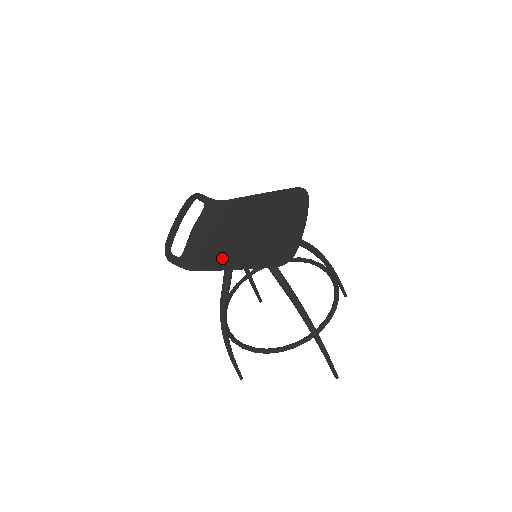
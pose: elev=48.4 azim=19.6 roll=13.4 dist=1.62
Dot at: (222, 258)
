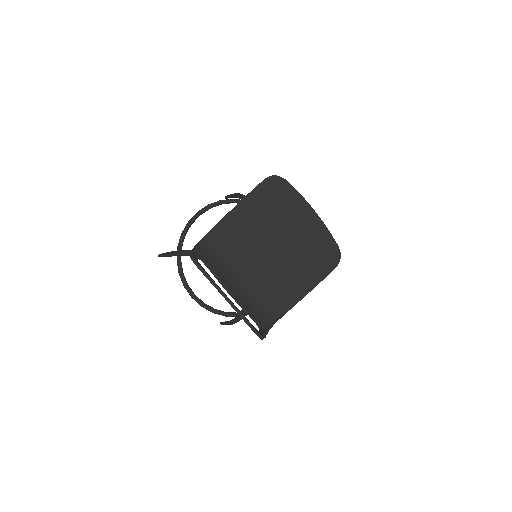
Dot at: (288, 294)
